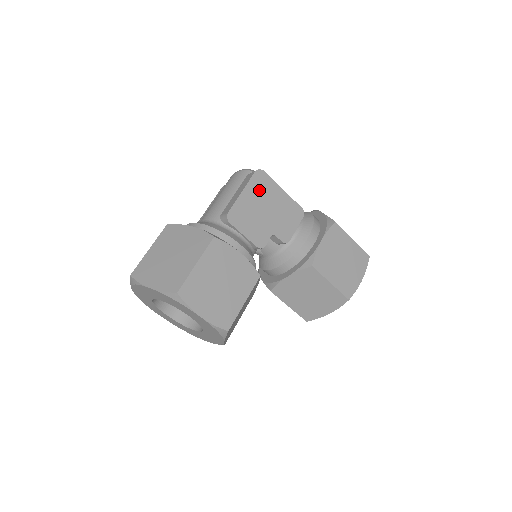
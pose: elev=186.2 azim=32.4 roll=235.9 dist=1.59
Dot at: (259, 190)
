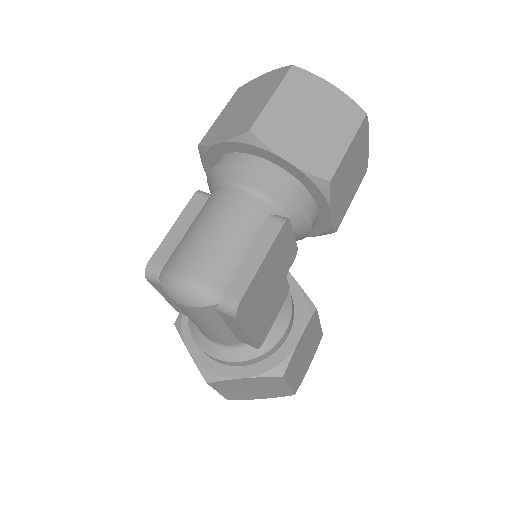
Dot at: (252, 307)
